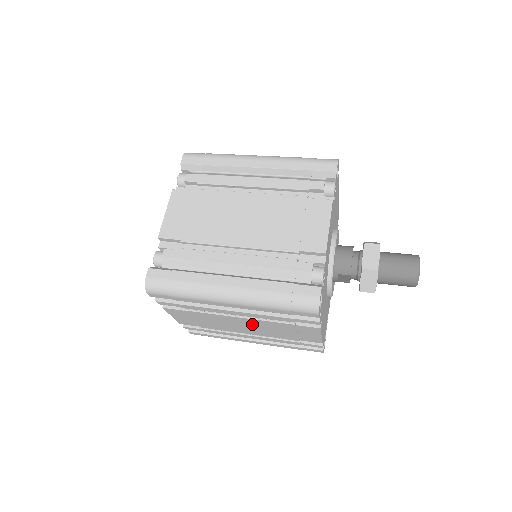
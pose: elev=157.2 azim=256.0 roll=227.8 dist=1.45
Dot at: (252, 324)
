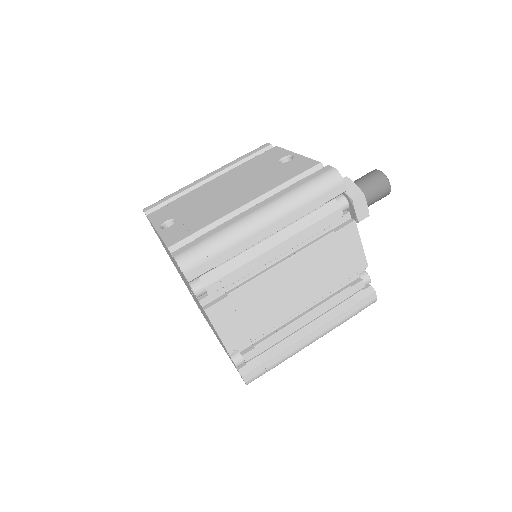
Dot at: occluded
